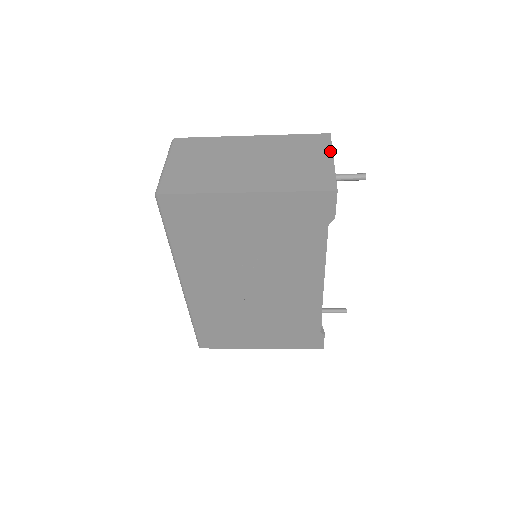
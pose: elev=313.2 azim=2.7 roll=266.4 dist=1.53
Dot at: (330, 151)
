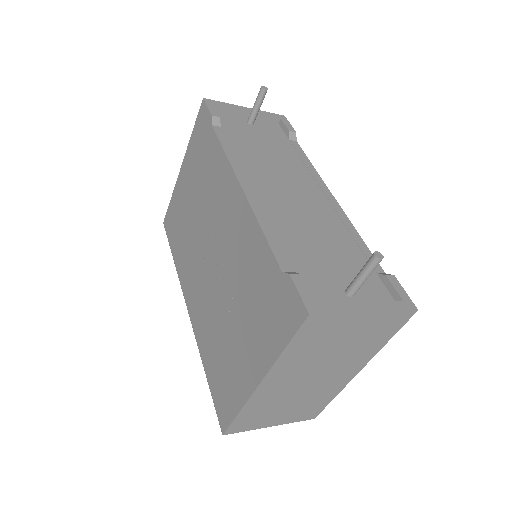
Dot at: occluded
